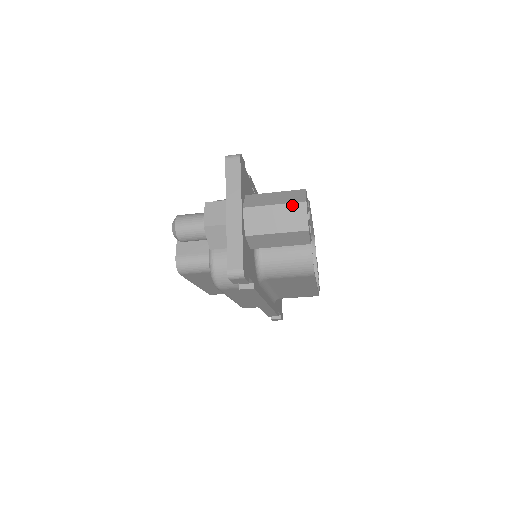
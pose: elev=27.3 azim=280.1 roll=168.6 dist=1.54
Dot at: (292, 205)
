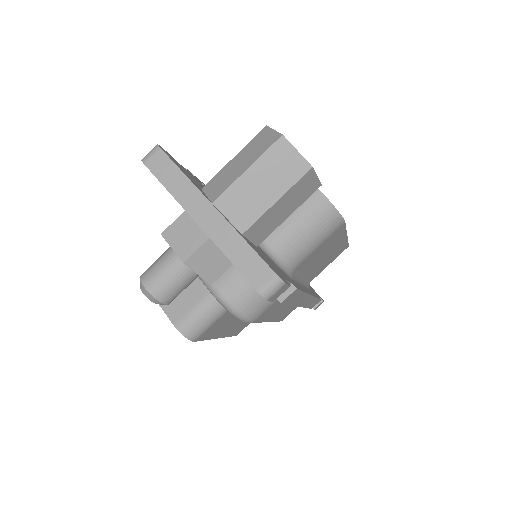
Dot at: (269, 153)
